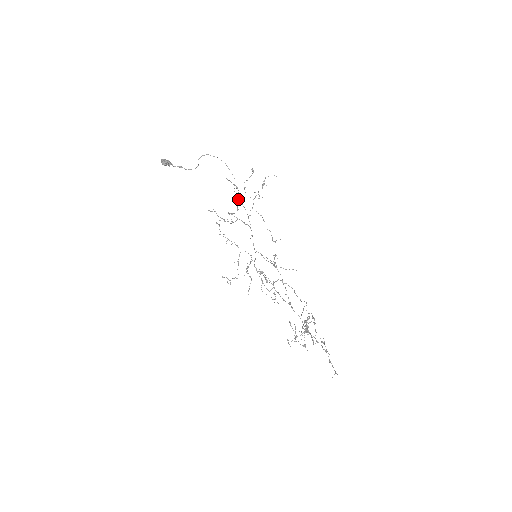
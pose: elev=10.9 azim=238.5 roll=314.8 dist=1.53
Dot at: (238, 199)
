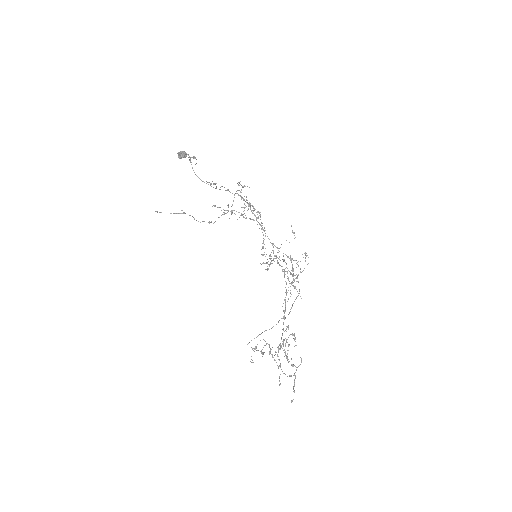
Dot at: occluded
